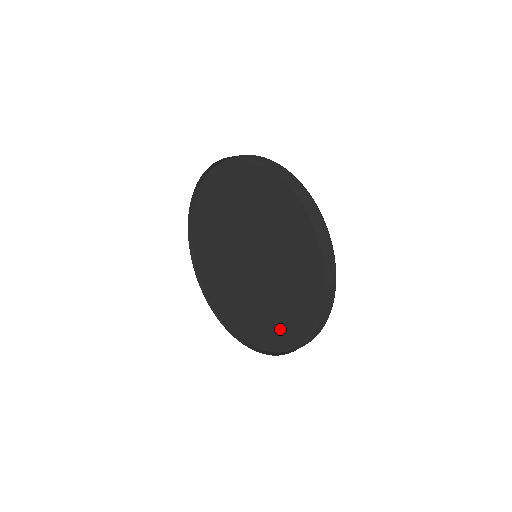
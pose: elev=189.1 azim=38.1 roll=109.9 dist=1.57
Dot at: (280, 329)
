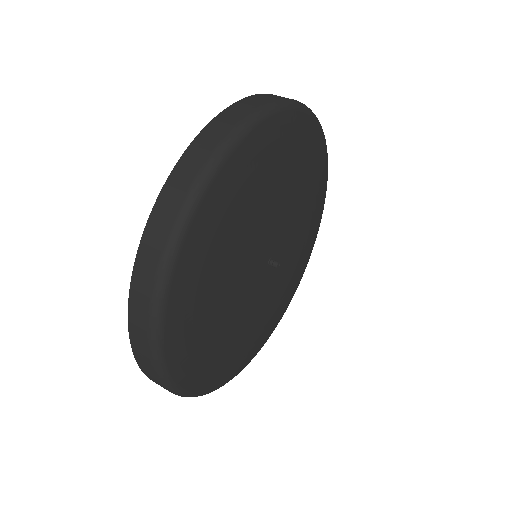
Dot at: occluded
